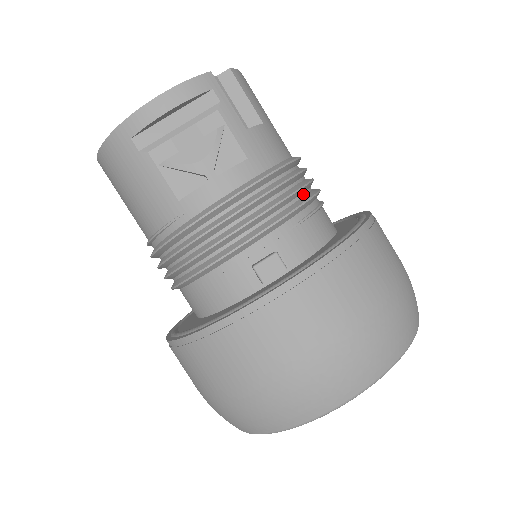
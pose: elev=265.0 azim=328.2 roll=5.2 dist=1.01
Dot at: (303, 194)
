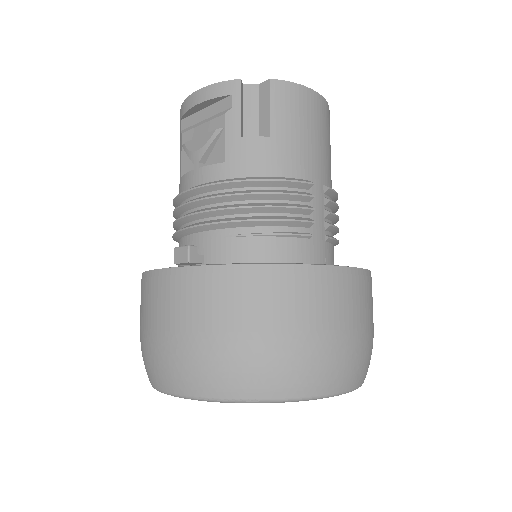
Dot at: (266, 214)
